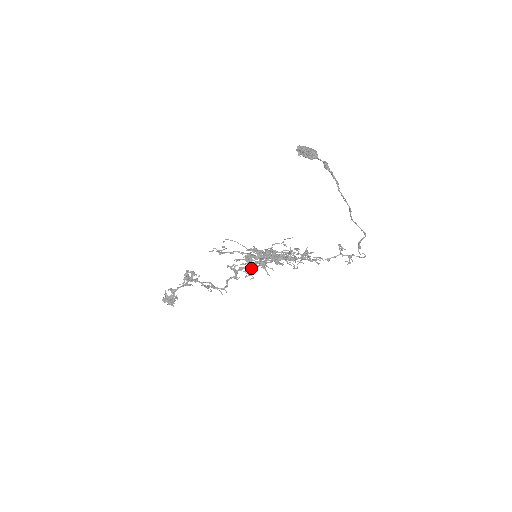
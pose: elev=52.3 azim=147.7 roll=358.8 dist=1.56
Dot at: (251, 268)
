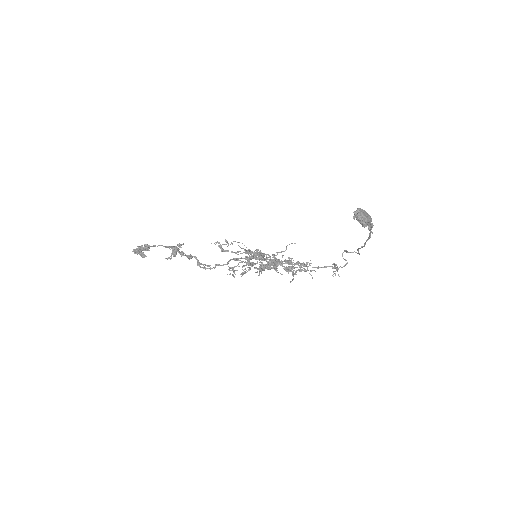
Dot at: occluded
